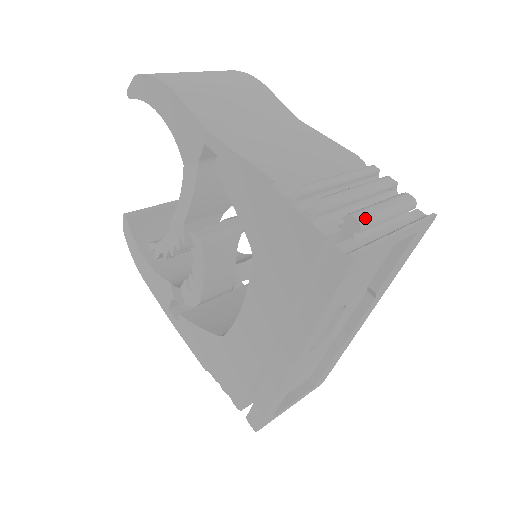
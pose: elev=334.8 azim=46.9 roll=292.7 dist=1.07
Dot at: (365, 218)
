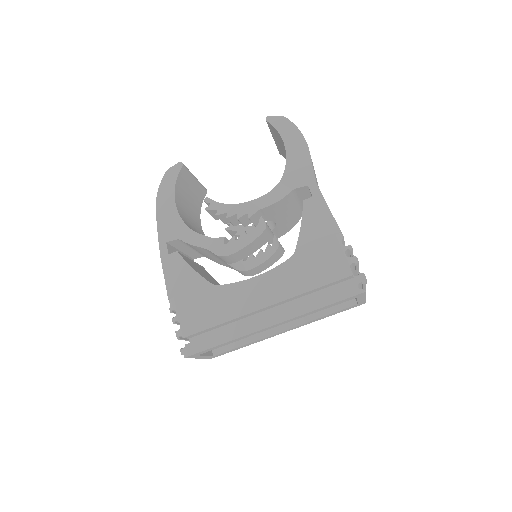
Dot at: (366, 280)
